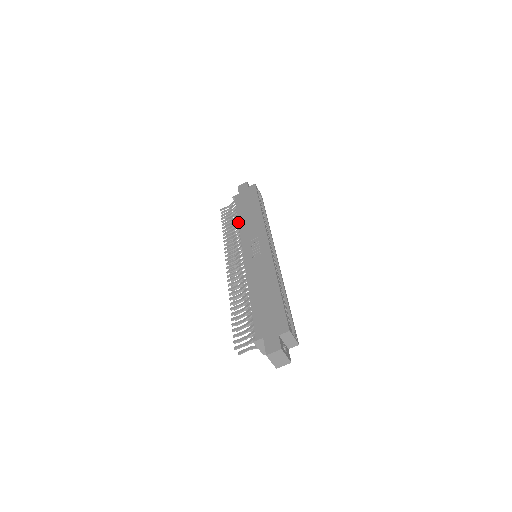
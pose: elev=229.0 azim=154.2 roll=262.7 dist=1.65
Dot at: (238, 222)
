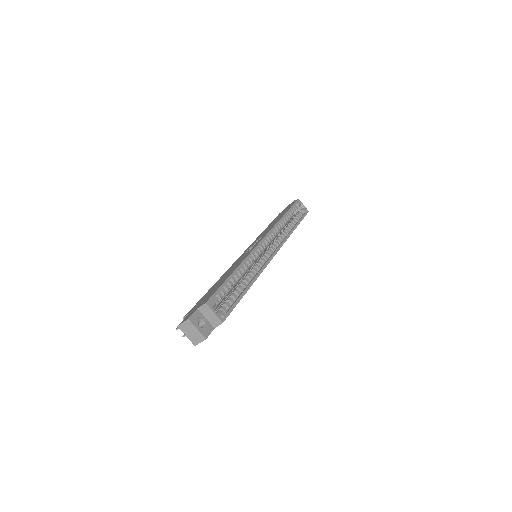
Dot at: (263, 231)
